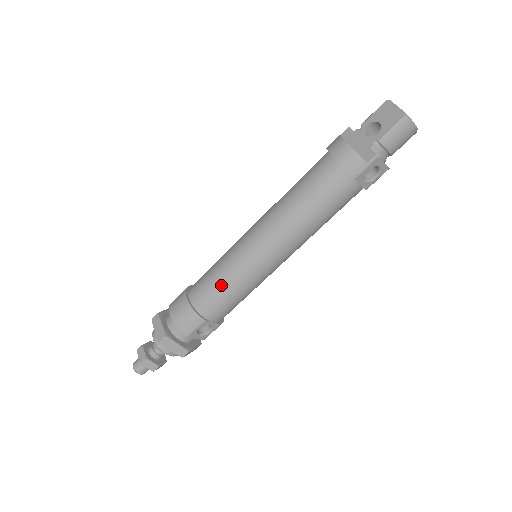
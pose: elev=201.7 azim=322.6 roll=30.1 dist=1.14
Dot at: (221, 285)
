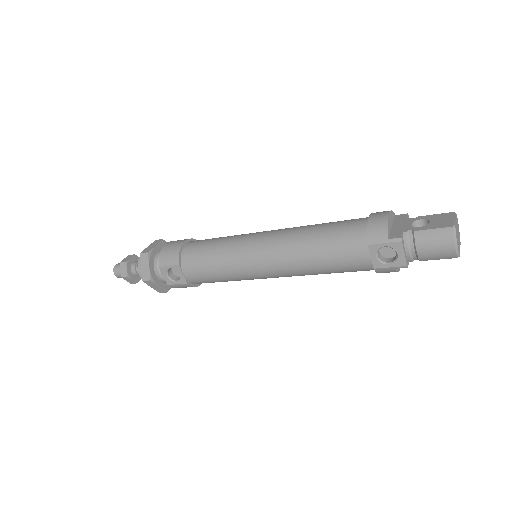
Dot at: (212, 249)
